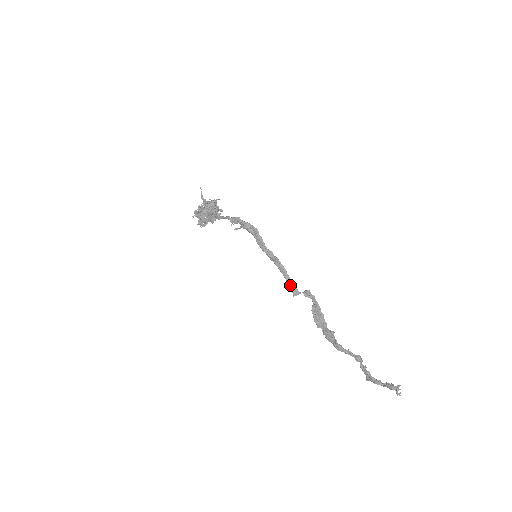
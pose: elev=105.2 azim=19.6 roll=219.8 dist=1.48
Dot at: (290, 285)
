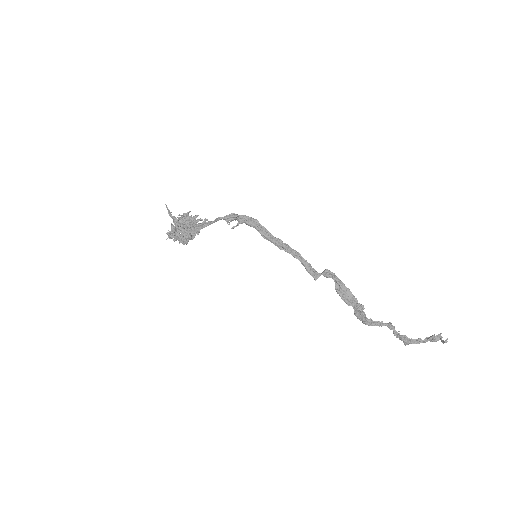
Dot at: (309, 269)
